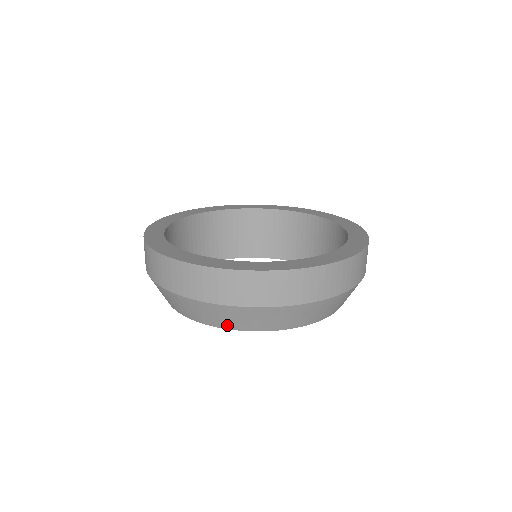
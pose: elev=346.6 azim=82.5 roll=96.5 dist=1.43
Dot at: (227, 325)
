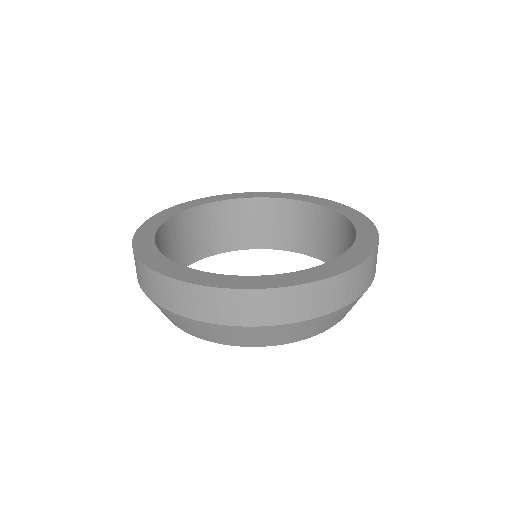
Dot at: (267, 343)
